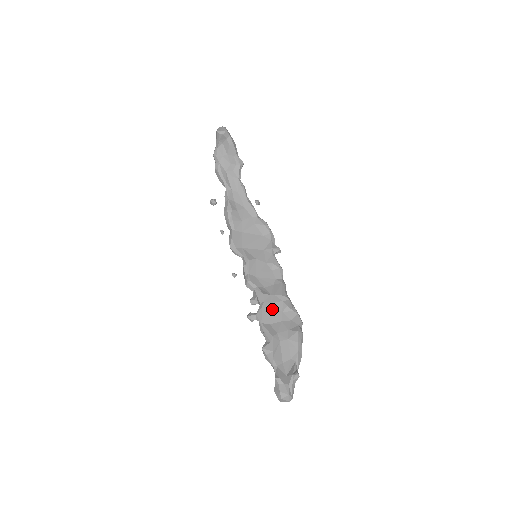
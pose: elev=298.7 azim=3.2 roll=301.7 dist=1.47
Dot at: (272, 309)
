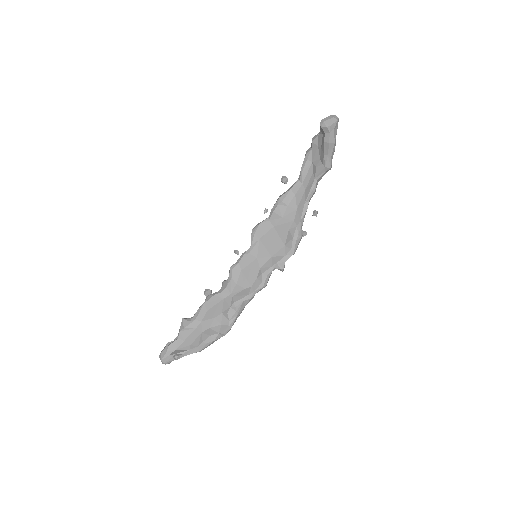
Dot at: (220, 303)
